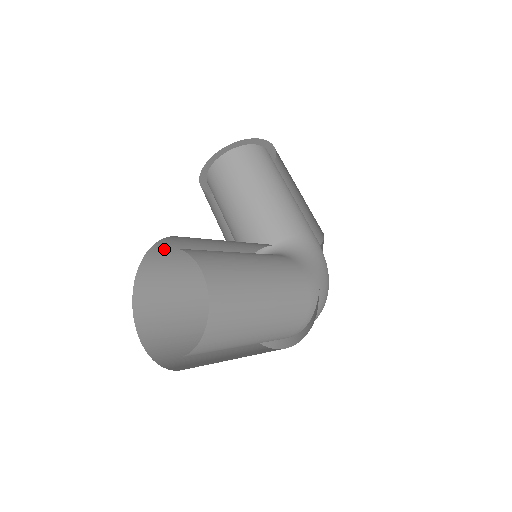
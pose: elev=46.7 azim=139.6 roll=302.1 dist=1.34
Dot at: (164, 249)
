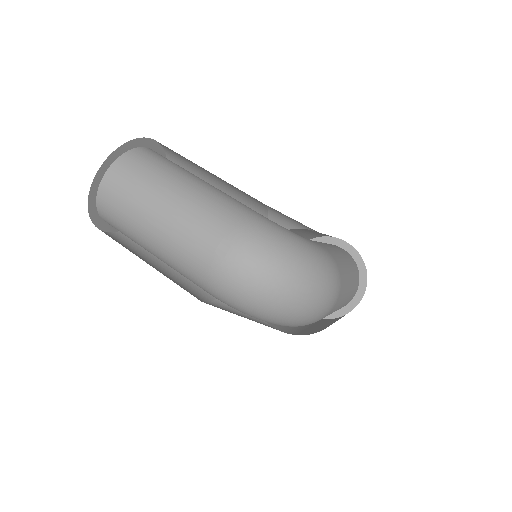
Dot at: occluded
